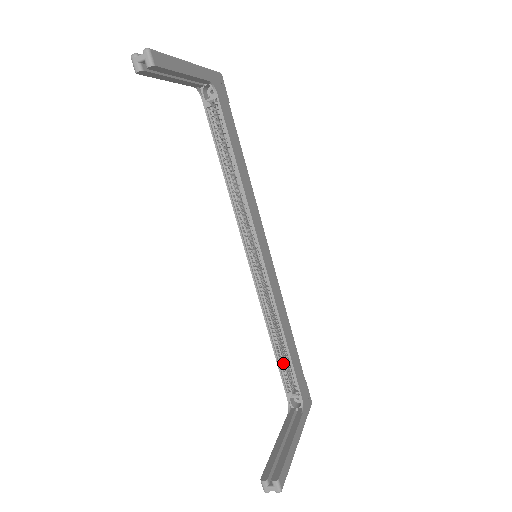
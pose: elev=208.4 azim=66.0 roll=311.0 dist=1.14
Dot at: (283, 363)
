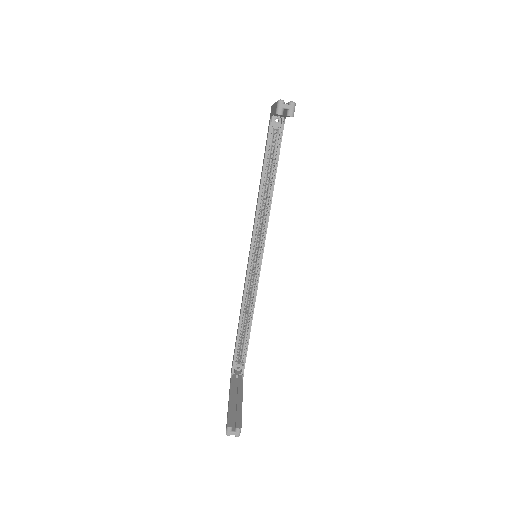
Dot at: (241, 340)
